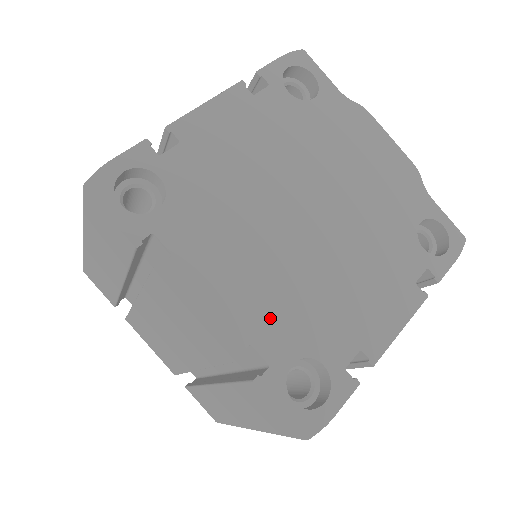
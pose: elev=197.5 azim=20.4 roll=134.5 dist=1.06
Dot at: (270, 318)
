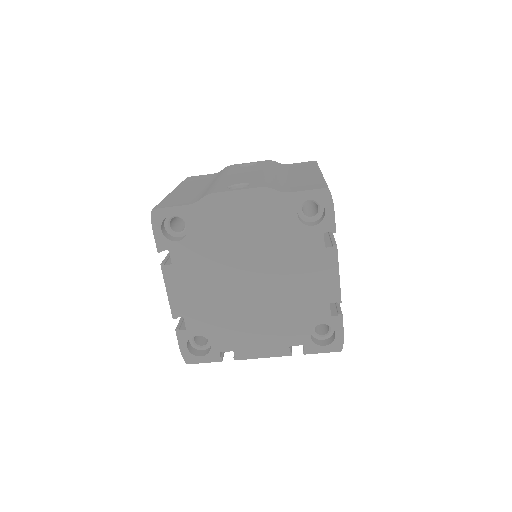
Dot at: (285, 332)
